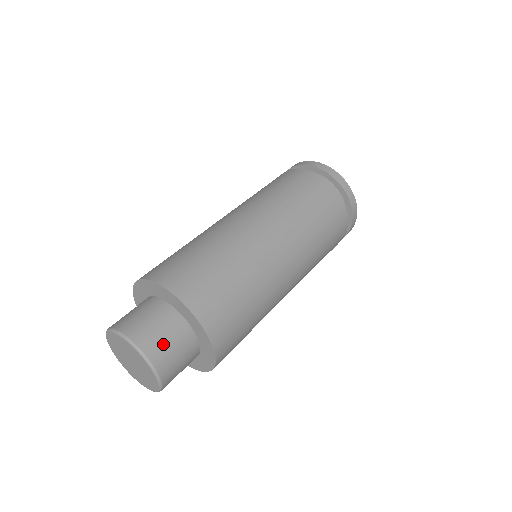
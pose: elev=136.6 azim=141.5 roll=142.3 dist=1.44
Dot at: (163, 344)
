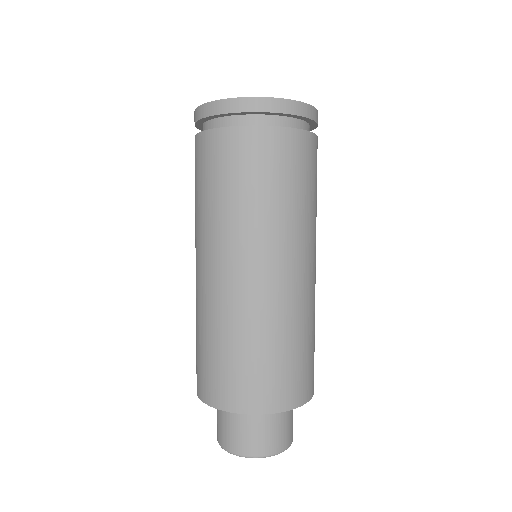
Dot at: (290, 428)
